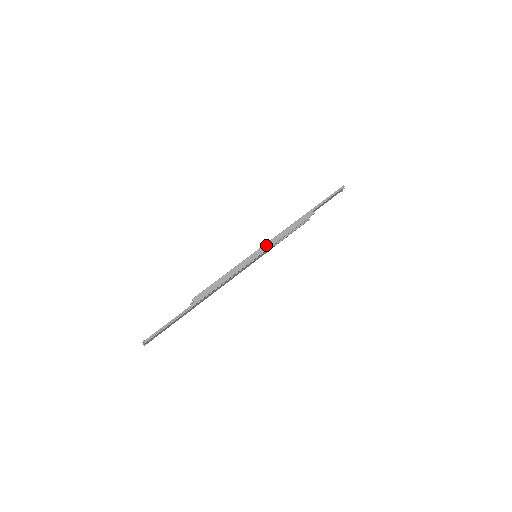
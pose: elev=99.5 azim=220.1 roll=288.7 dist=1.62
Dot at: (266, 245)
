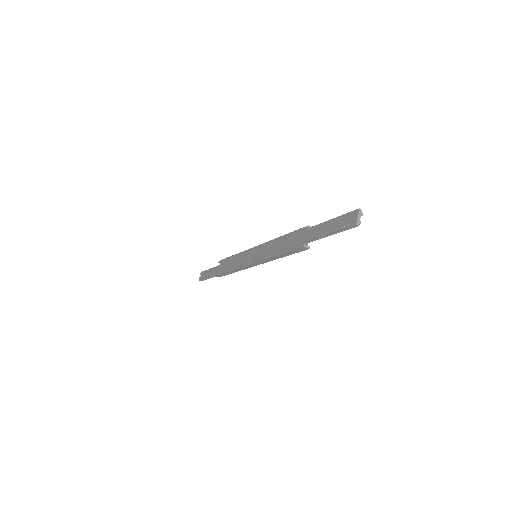
Dot at: (259, 262)
